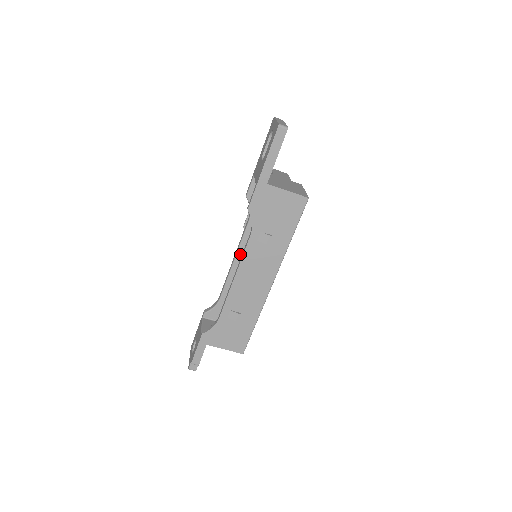
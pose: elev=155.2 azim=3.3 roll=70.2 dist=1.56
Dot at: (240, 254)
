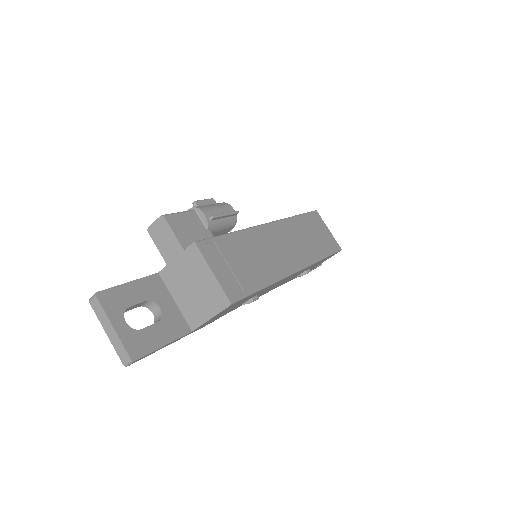
Dot at: occluded
